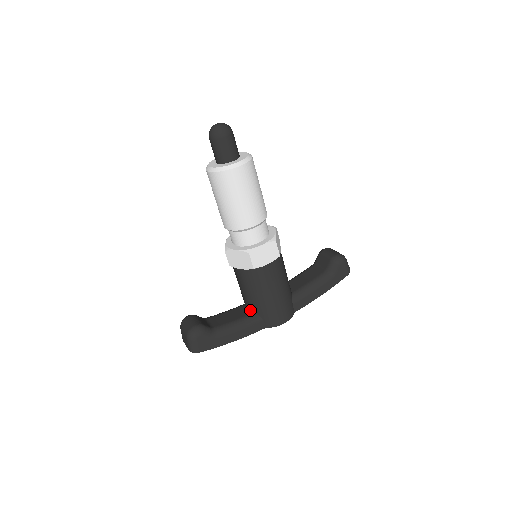
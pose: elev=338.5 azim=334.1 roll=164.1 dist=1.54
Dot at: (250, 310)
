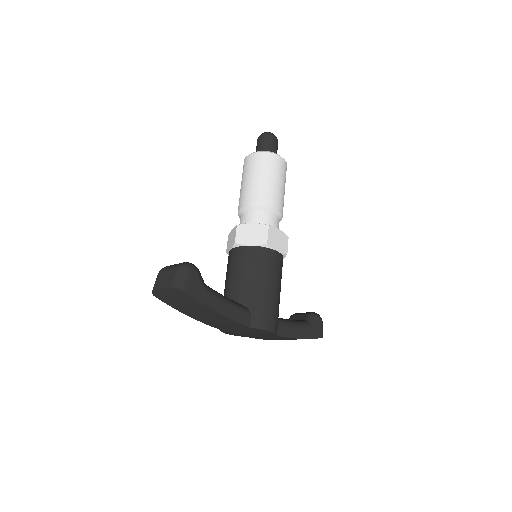
Dot at: (237, 302)
